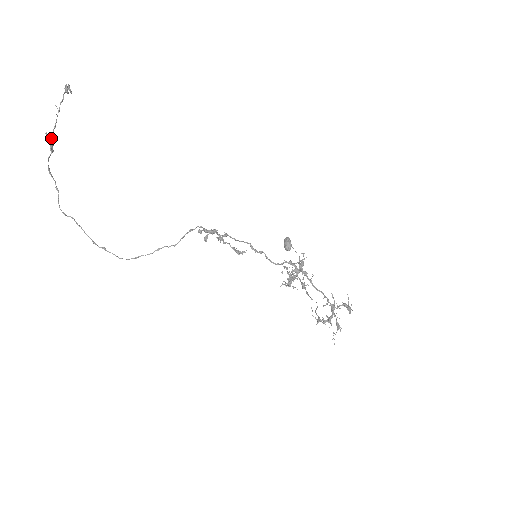
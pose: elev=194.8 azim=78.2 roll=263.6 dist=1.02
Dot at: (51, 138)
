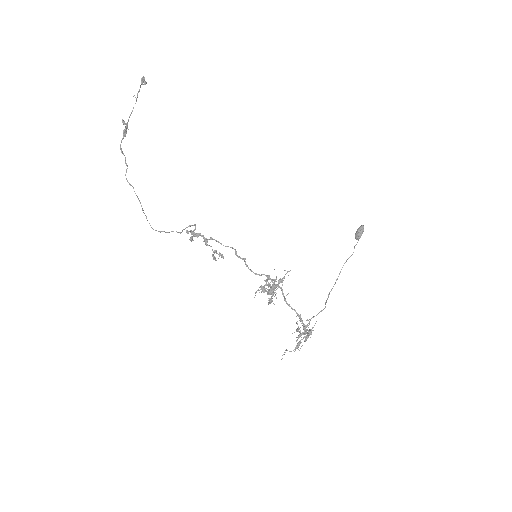
Dot at: (126, 124)
